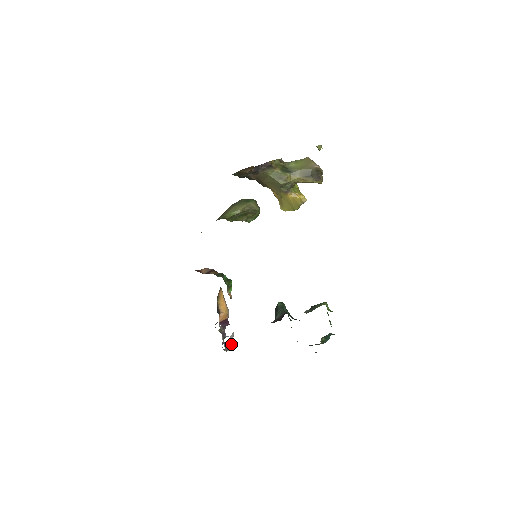
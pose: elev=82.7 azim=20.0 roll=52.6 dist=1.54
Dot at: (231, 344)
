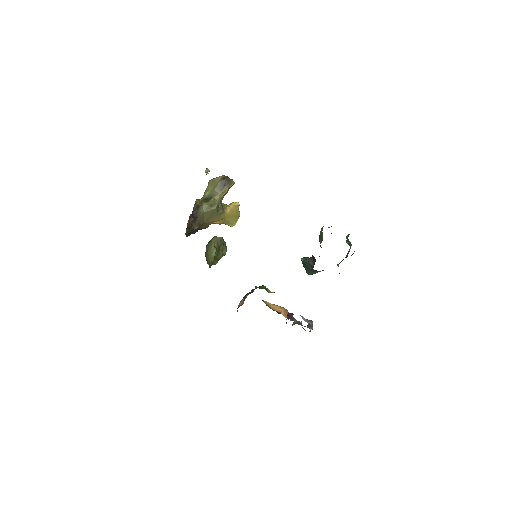
Dot at: (309, 323)
